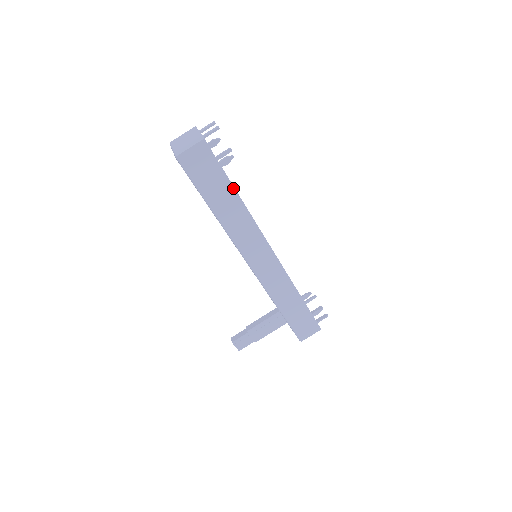
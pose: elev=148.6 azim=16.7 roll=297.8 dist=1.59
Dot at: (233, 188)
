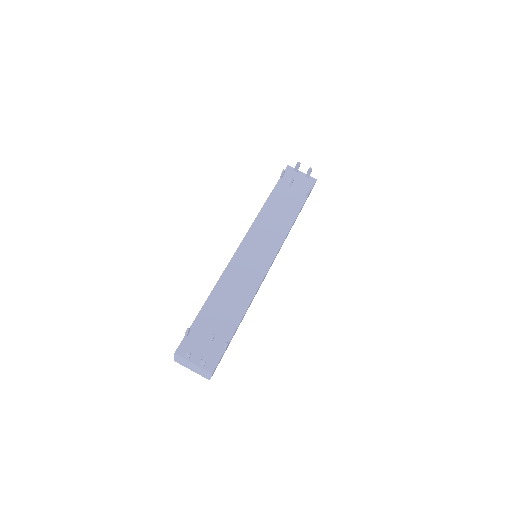
Dot at: occluded
